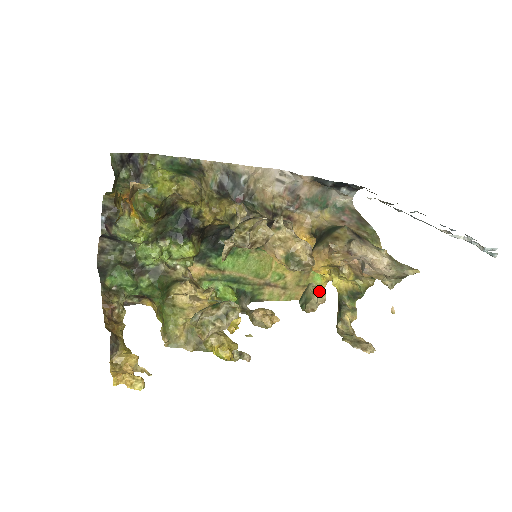
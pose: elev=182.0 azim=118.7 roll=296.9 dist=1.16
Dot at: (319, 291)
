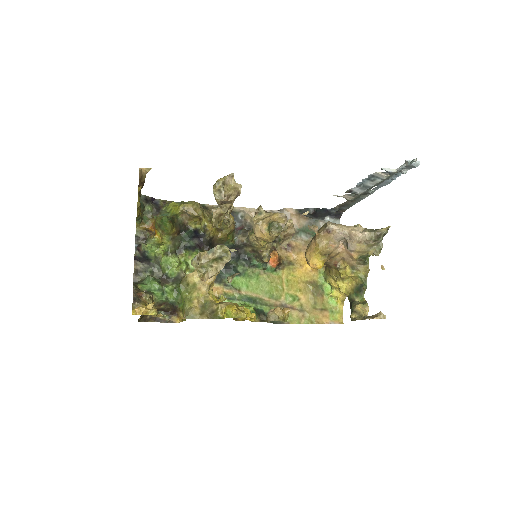
Dot at: (287, 221)
